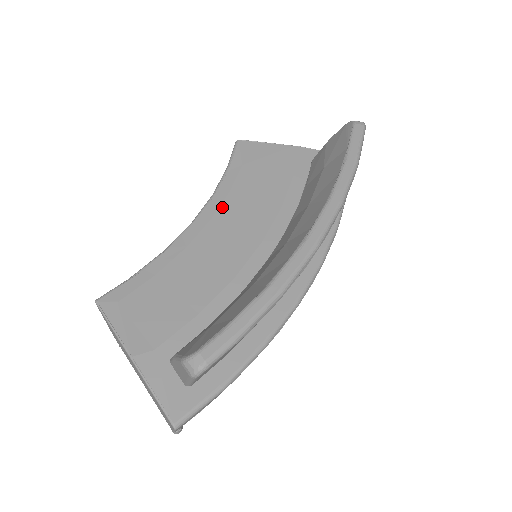
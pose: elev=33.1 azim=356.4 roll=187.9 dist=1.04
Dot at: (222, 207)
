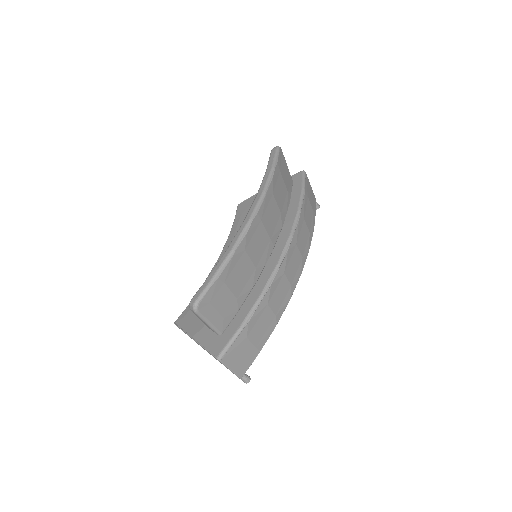
Dot at: occluded
